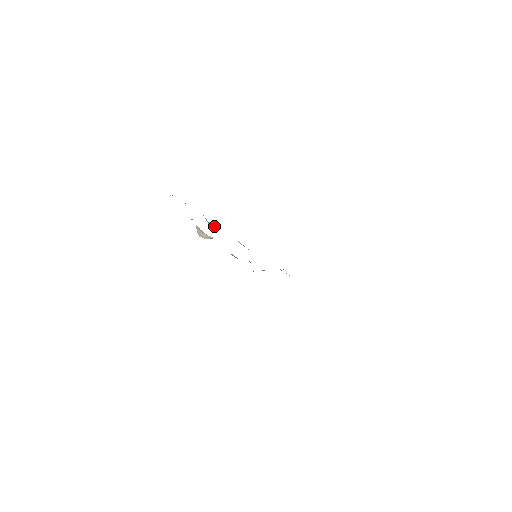
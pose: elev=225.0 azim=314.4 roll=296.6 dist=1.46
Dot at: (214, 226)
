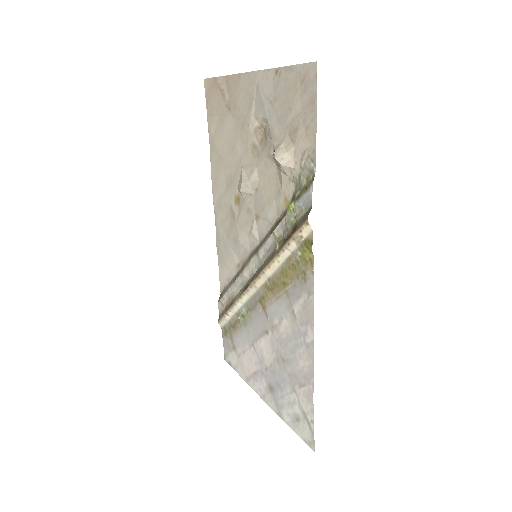
Dot at: (251, 185)
